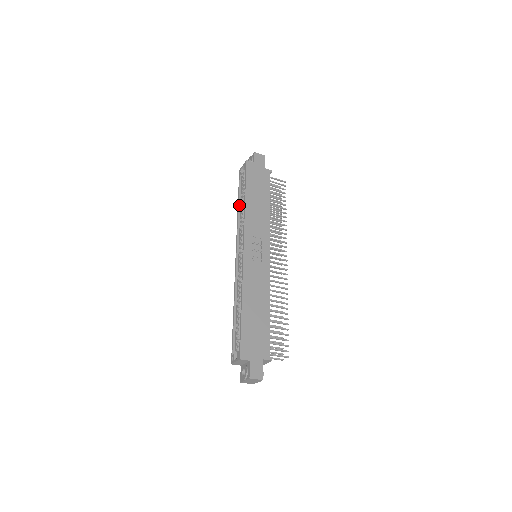
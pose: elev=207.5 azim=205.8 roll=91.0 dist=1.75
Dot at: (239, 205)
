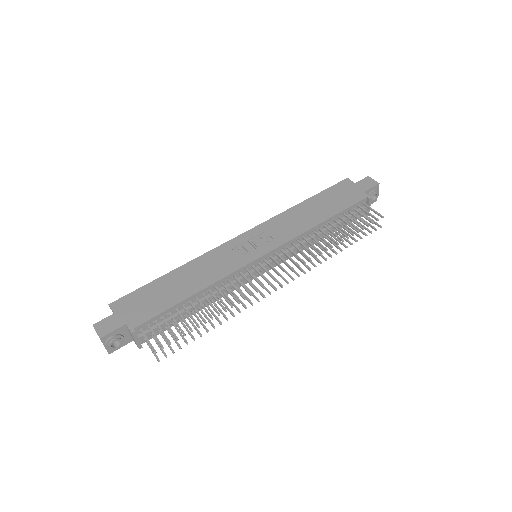
Dot at: occluded
